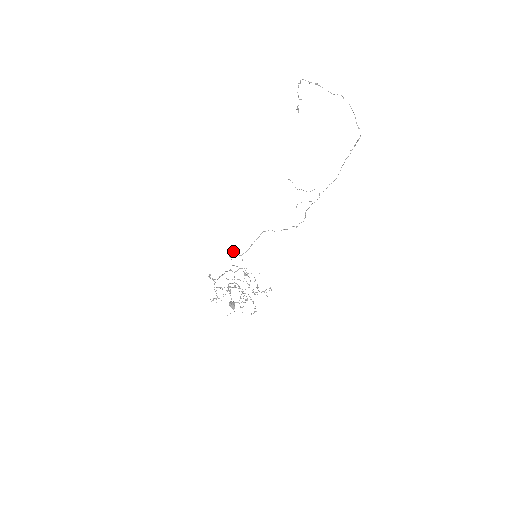
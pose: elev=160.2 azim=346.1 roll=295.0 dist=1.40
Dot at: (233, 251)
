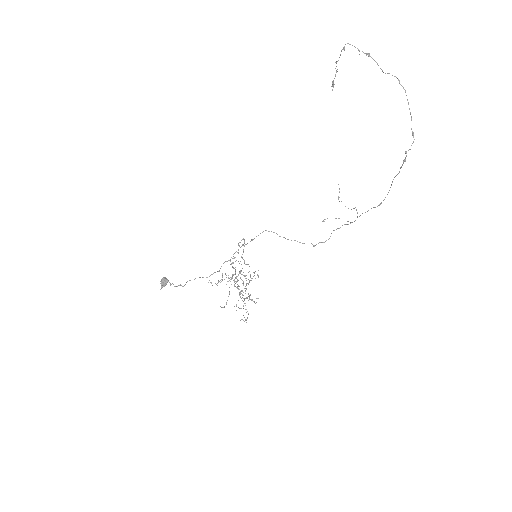
Dot at: (244, 240)
